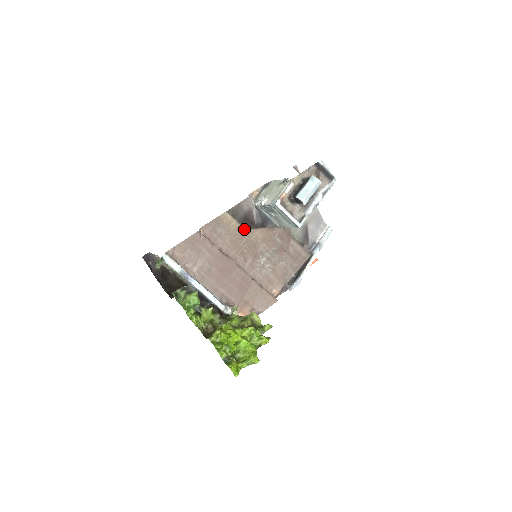
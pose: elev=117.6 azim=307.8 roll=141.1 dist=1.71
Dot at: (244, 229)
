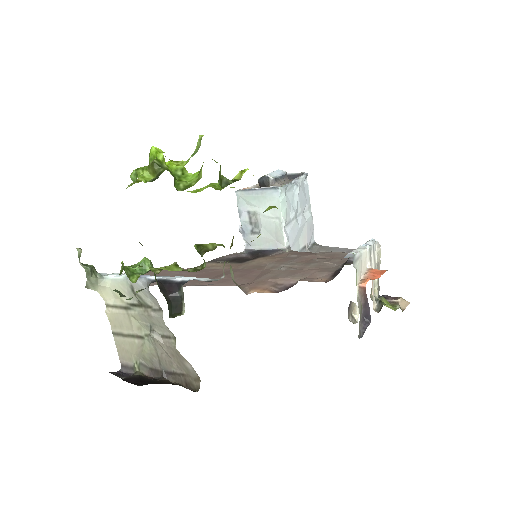
Dot at: (236, 264)
